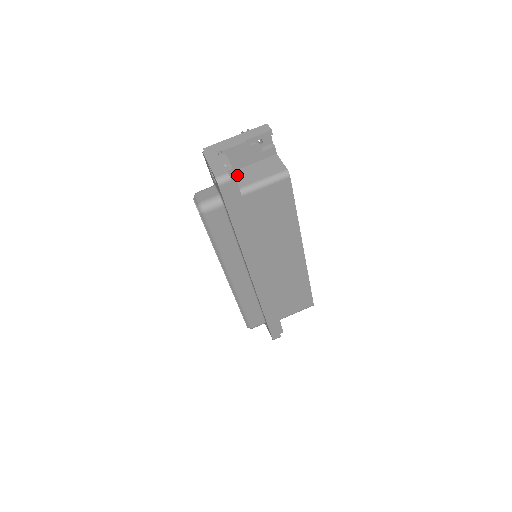
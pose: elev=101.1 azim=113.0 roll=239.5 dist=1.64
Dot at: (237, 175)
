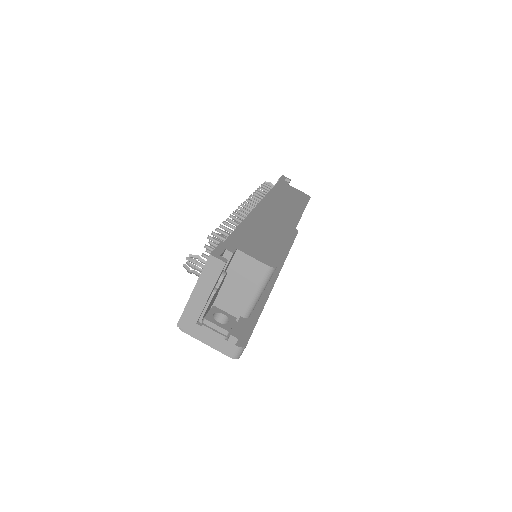
Dot at: (223, 301)
